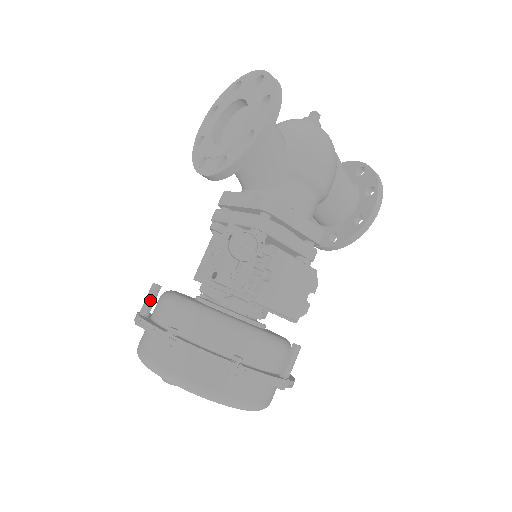
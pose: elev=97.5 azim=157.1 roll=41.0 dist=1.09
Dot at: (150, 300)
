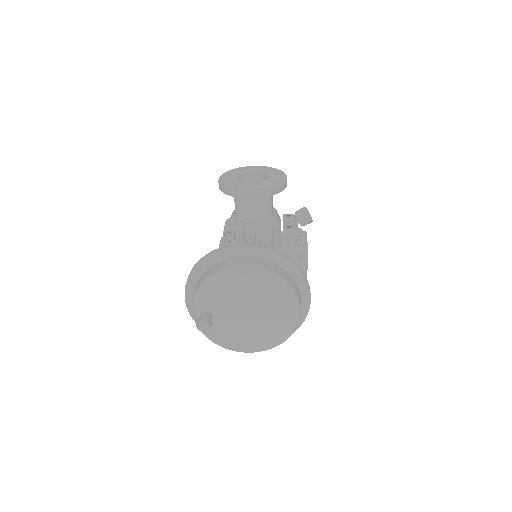
Dot at: (225, 244)
